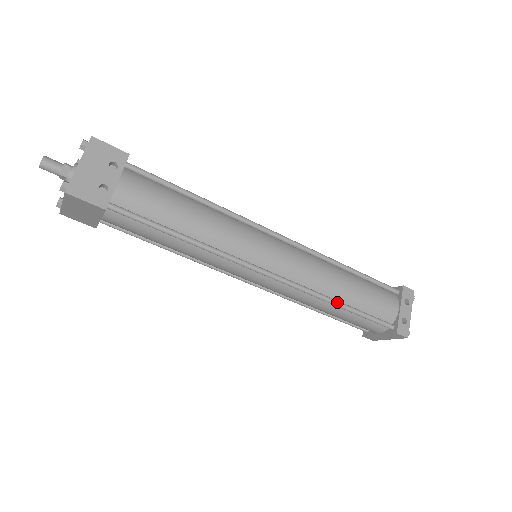
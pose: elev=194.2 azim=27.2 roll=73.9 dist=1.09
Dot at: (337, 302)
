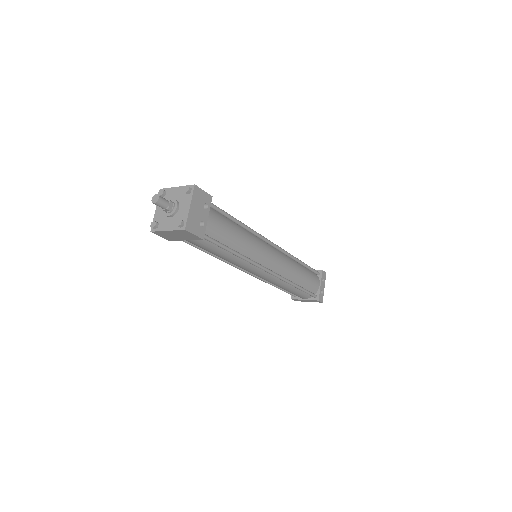
Dot at: (296, 285)
